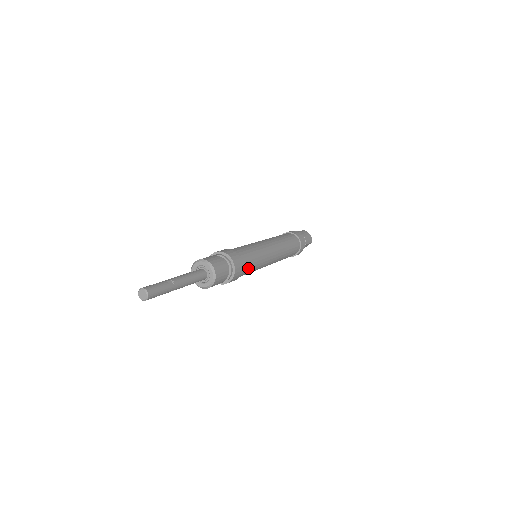
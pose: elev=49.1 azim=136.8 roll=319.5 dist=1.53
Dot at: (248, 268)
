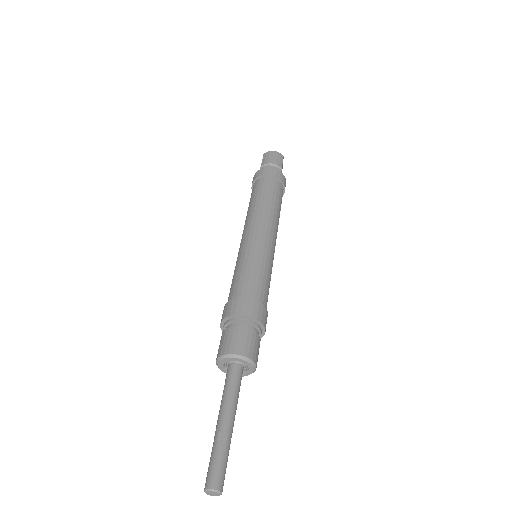
Dot at: (265, 291)
